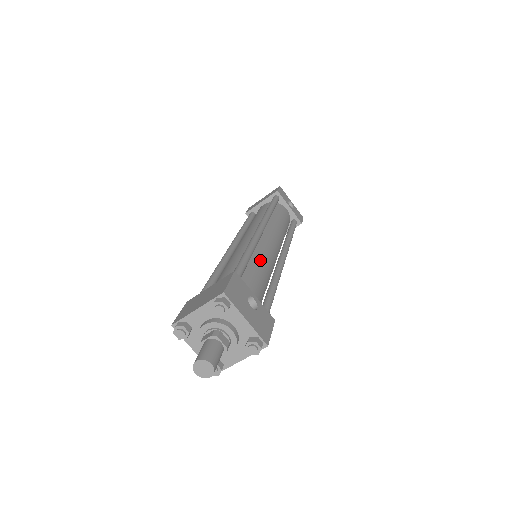
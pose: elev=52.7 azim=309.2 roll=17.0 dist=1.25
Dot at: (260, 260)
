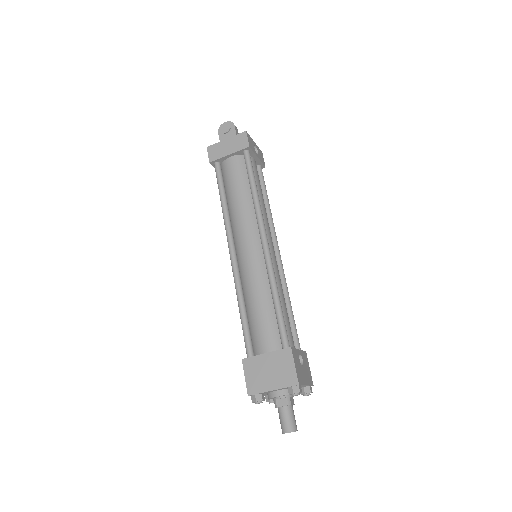
Dot at: (279, 289)
